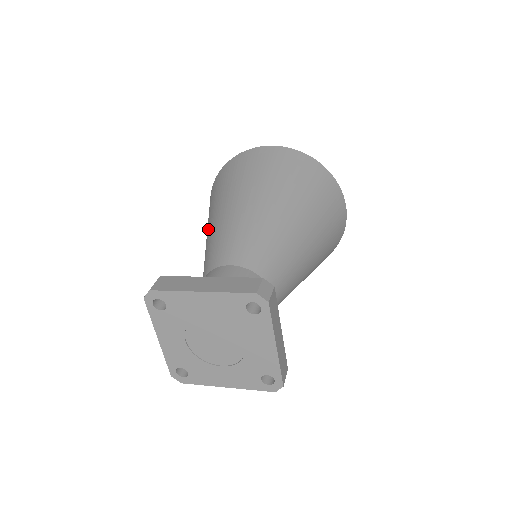
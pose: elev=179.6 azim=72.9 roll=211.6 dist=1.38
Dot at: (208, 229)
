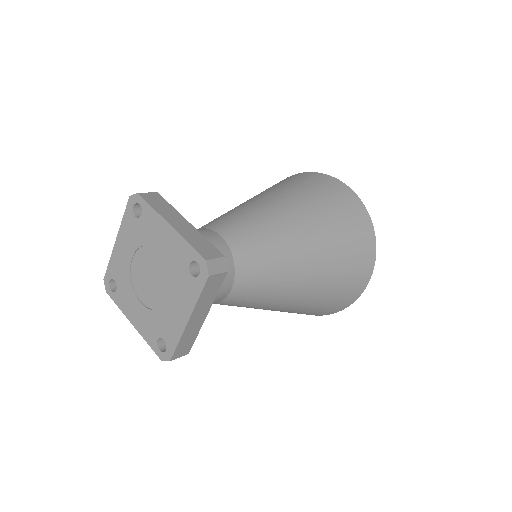
Dot at: occluded
